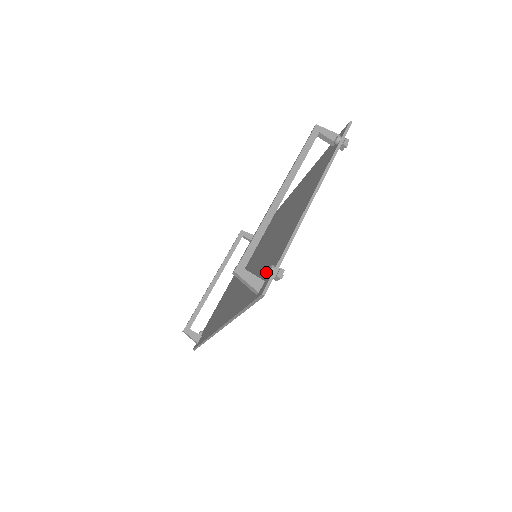
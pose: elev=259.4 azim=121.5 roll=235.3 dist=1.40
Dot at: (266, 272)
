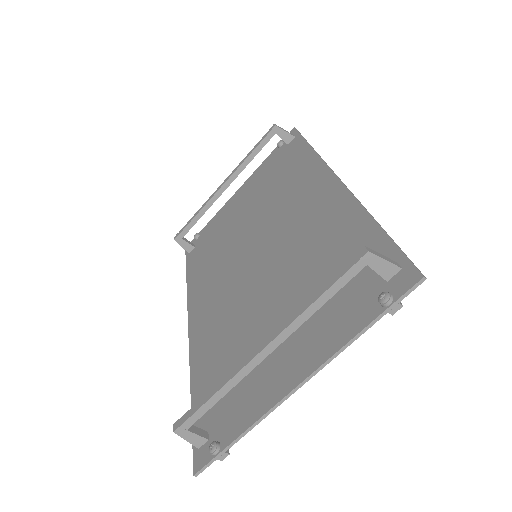
Dot at: (219, 413)
